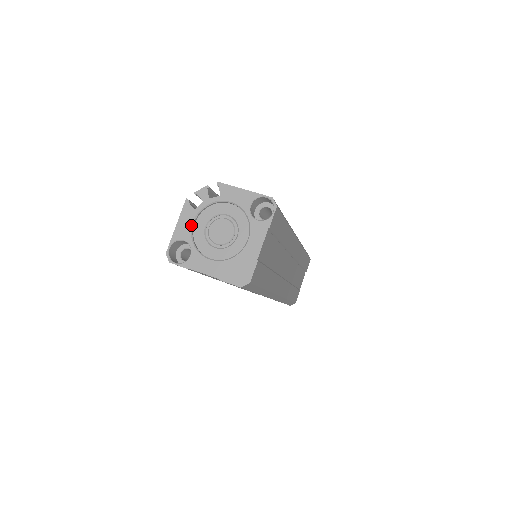
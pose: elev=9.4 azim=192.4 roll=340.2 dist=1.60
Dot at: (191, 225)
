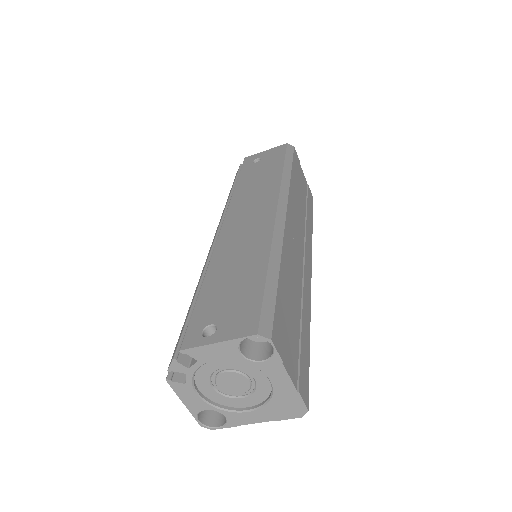
Dot at: (197, 397)
